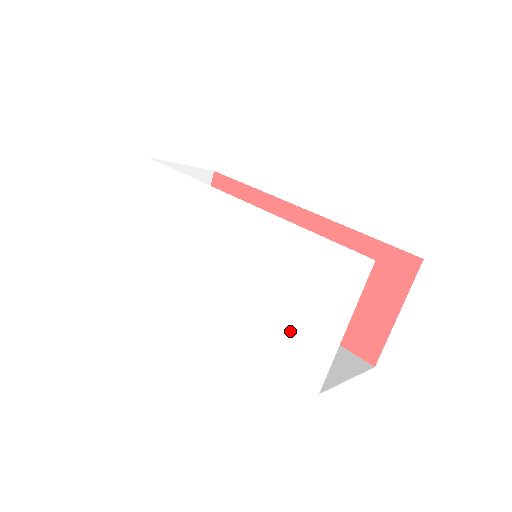
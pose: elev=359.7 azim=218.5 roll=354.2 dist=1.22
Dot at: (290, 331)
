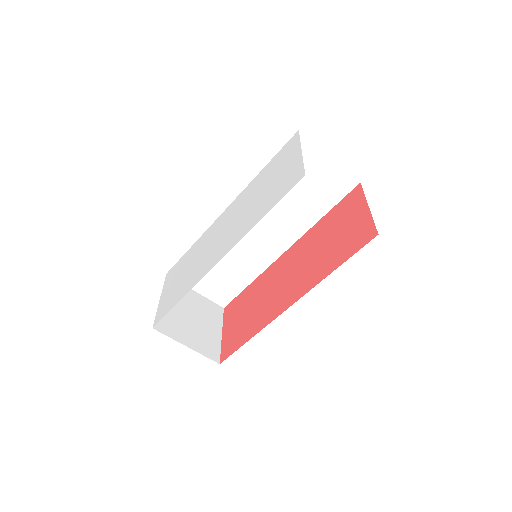
Dot at: (275, 190)
